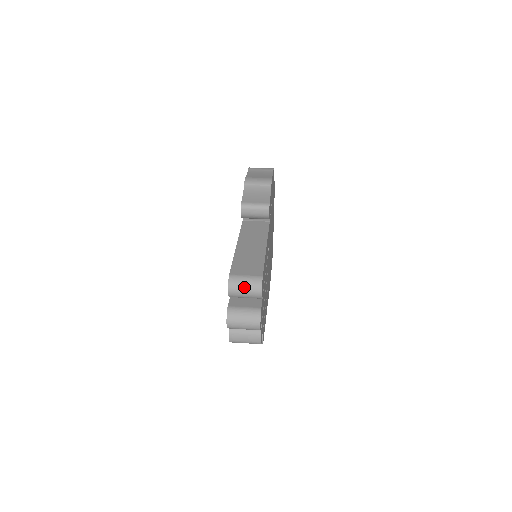
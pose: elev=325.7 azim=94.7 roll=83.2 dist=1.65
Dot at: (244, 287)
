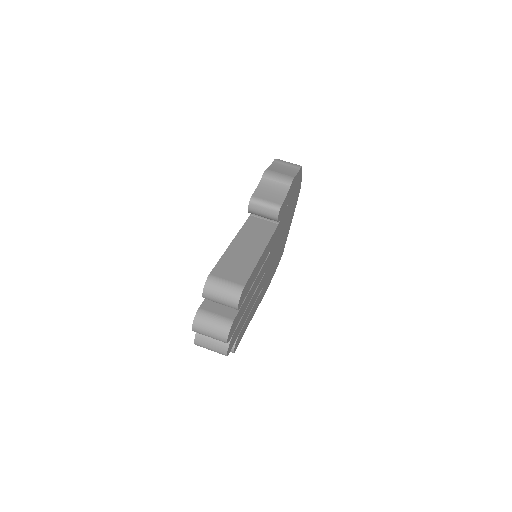
Dot at: (221, 293)
